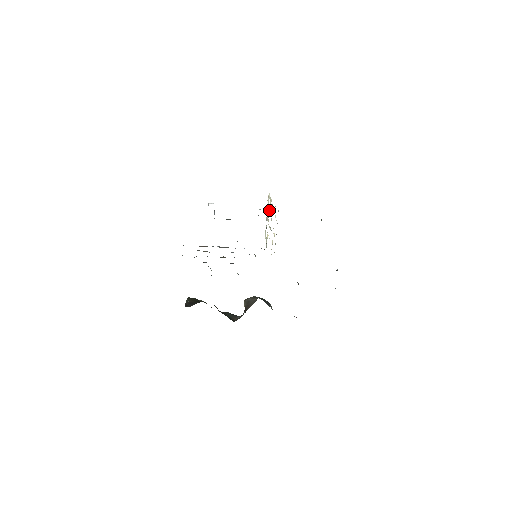
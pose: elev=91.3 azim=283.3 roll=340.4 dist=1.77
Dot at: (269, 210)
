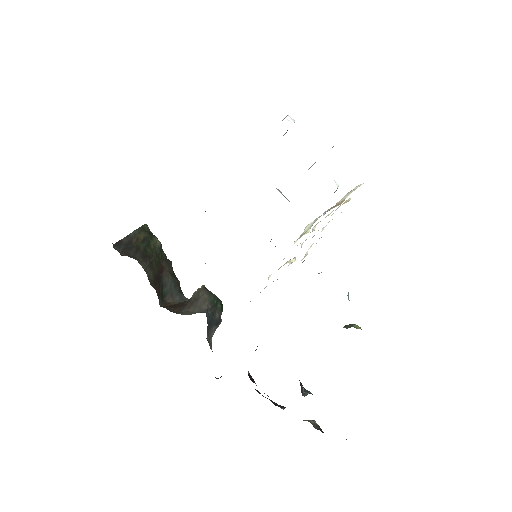
Dot at: (342, 201)
